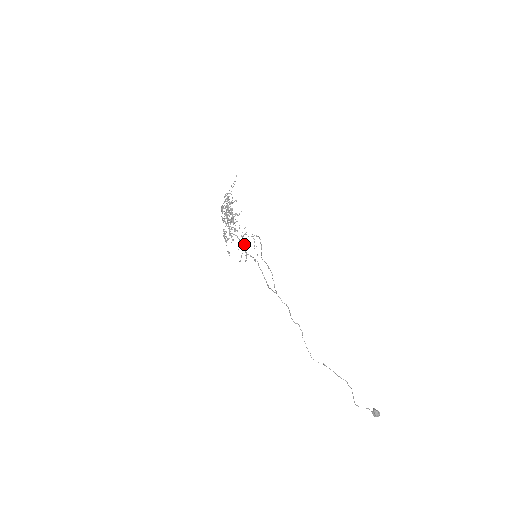
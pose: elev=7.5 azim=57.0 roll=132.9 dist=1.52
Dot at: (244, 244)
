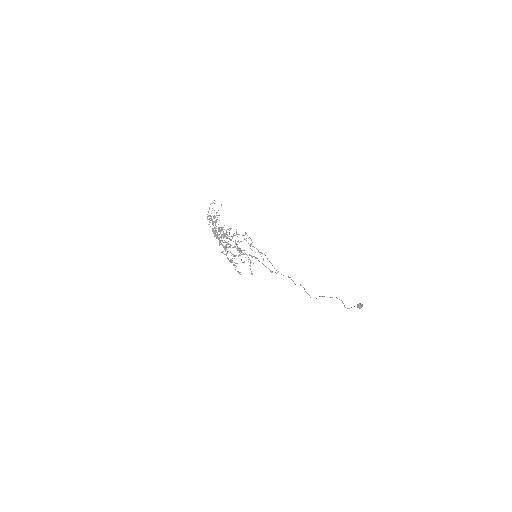
Dot at: occluded
